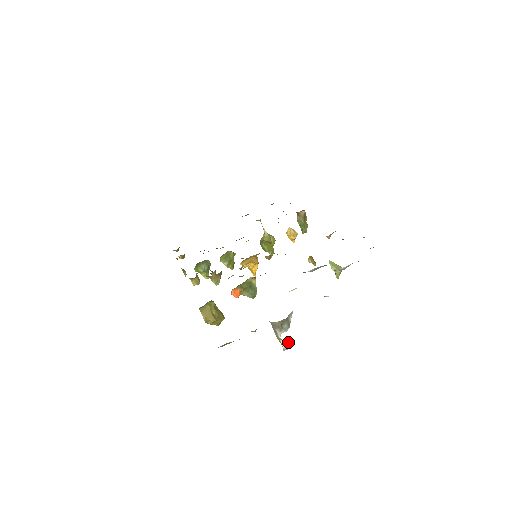
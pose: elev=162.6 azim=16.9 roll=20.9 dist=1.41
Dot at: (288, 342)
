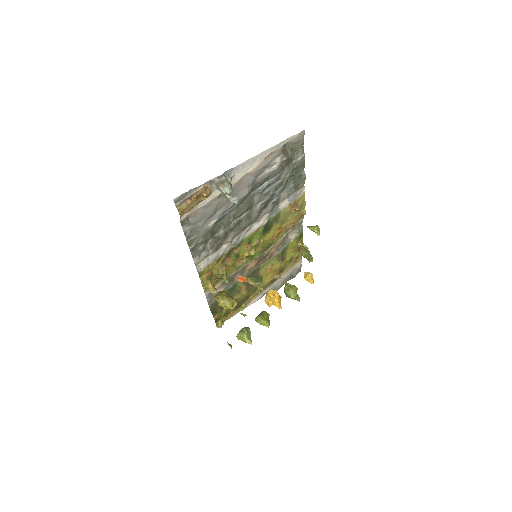
Dot at: (233, 197)
